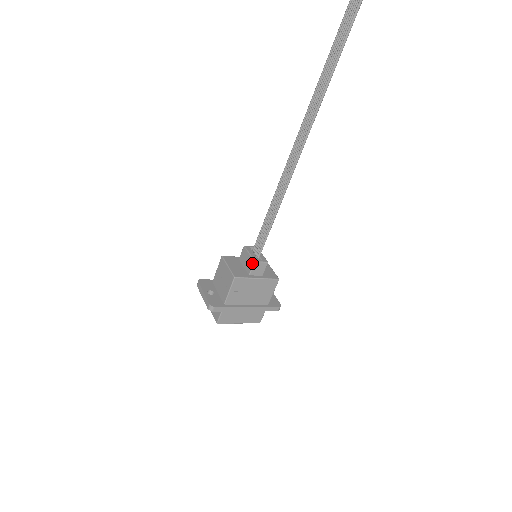
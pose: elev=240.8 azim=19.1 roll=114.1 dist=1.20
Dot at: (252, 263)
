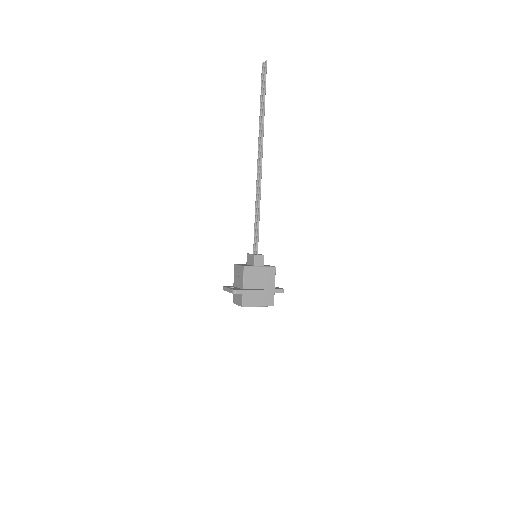
Dot at: (253, 257)
